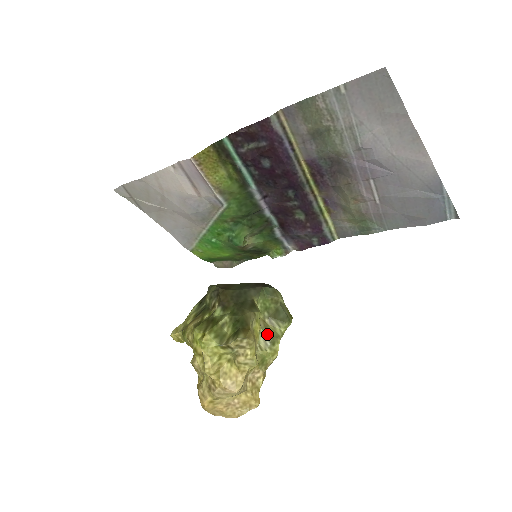
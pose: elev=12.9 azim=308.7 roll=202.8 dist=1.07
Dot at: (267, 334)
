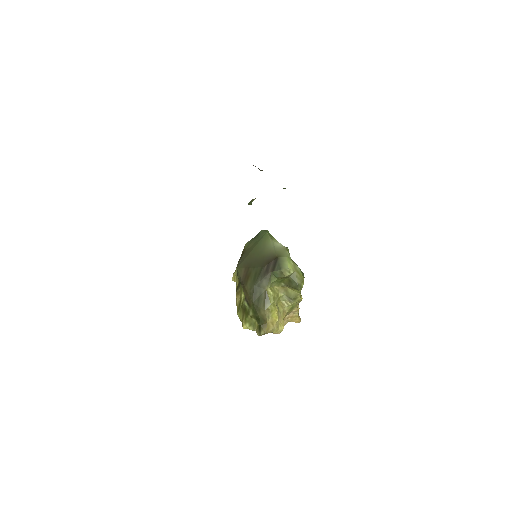
Dot at: (288, 296)
